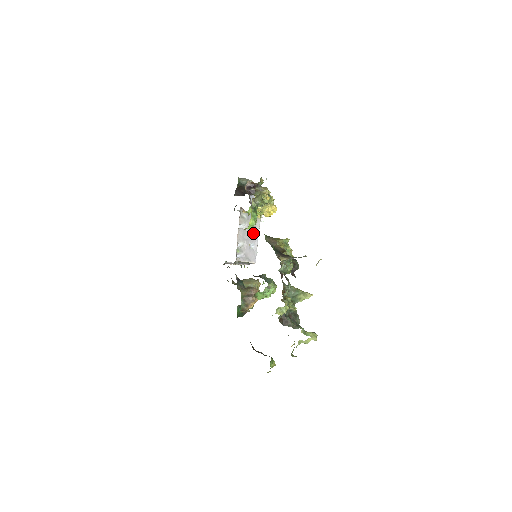
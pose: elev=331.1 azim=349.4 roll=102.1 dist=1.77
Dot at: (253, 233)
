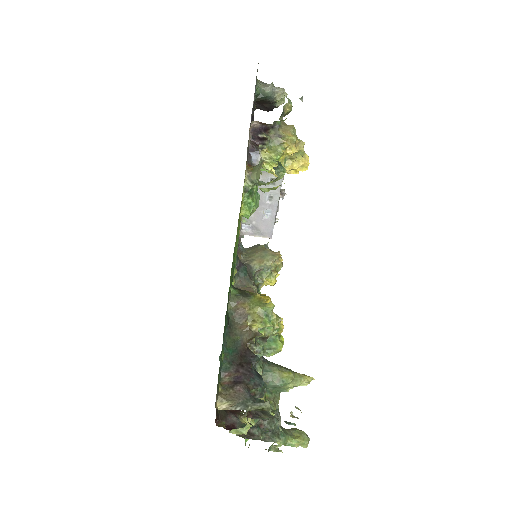
Dot at: (270, 193)
